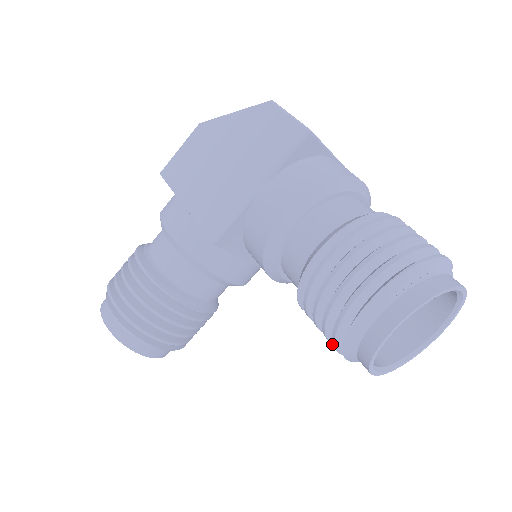
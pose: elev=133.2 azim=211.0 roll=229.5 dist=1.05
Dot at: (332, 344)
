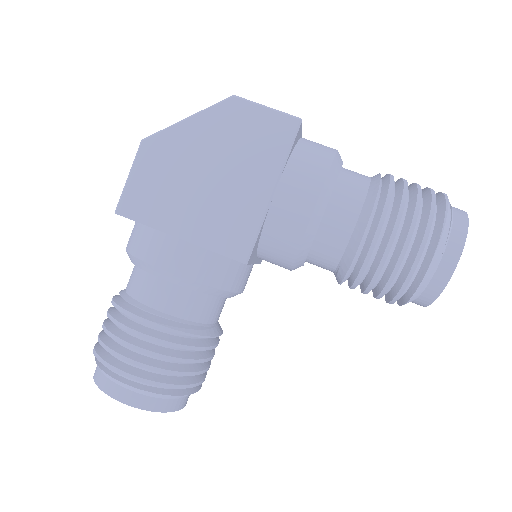
Dot at: (392, 300)
